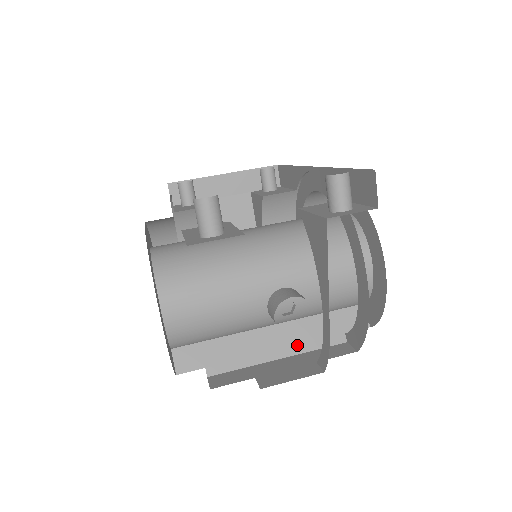
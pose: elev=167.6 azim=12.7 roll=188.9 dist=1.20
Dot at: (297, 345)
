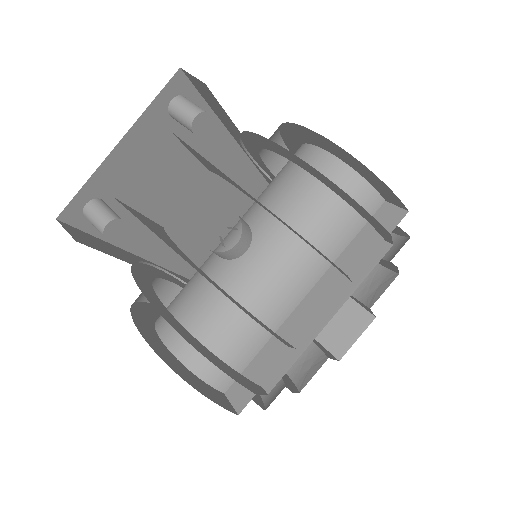
Dot at: (341, 293)
